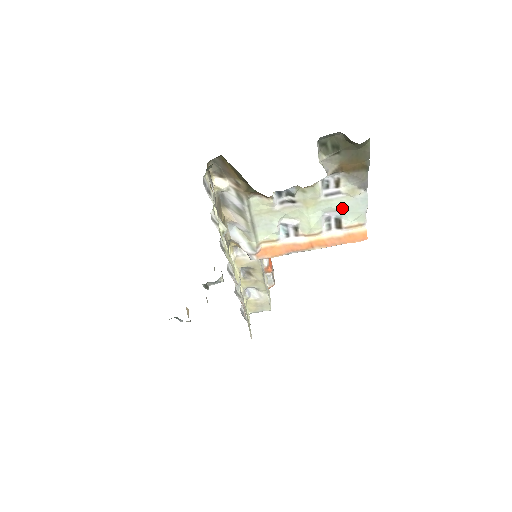
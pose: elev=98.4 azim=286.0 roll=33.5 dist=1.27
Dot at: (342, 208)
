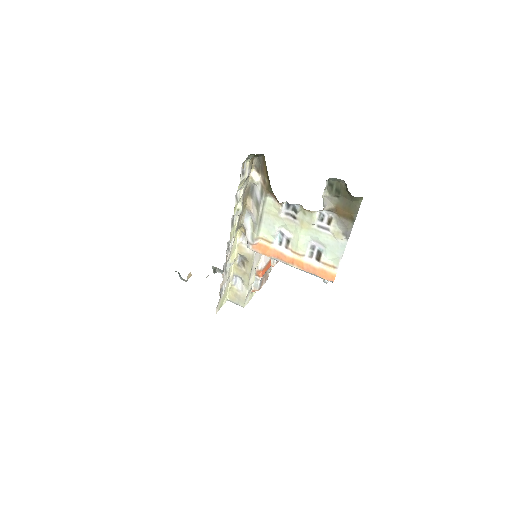
Dot at: (325, 244)
